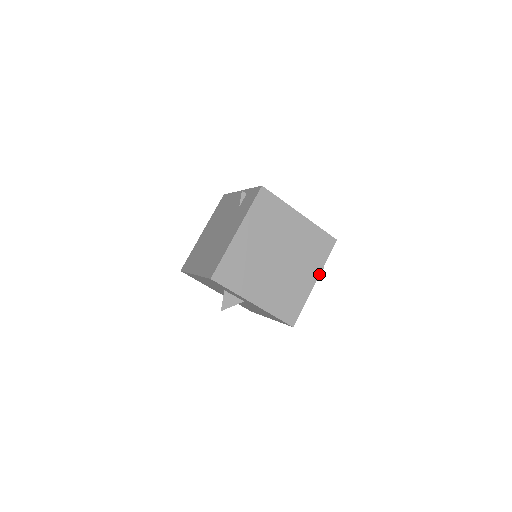
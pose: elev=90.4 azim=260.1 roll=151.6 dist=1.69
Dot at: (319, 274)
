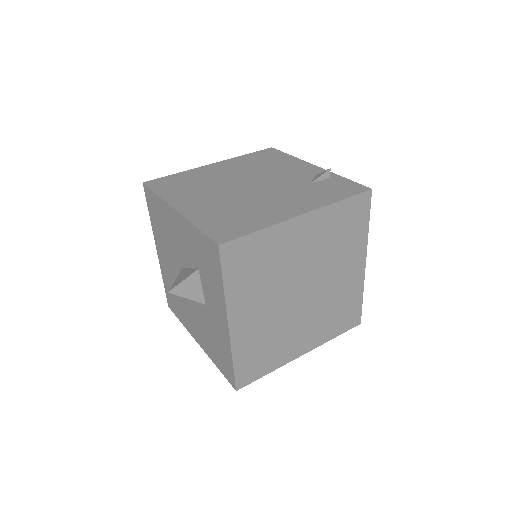
Dot at: (315, 347)
